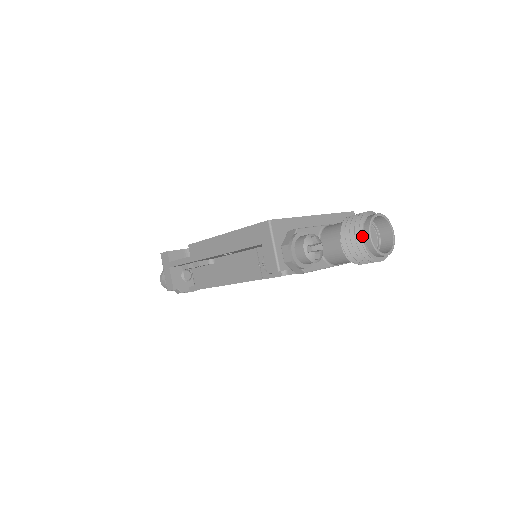
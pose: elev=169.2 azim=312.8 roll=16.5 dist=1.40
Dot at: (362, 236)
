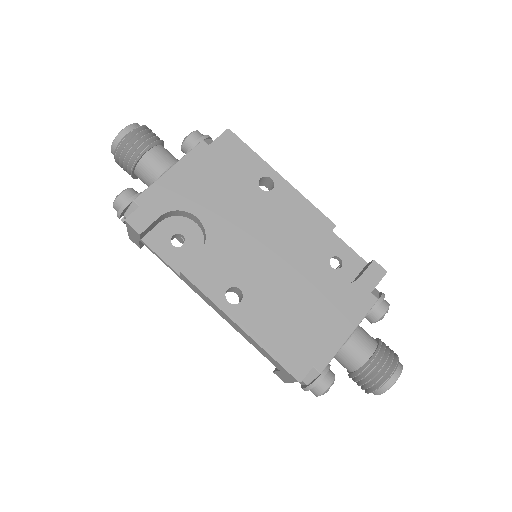
Dot at: occluded
